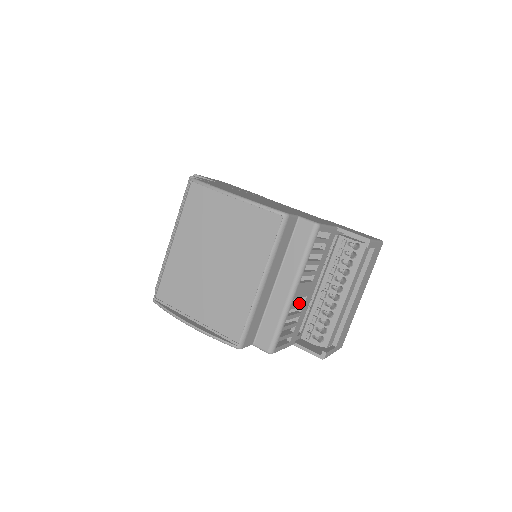
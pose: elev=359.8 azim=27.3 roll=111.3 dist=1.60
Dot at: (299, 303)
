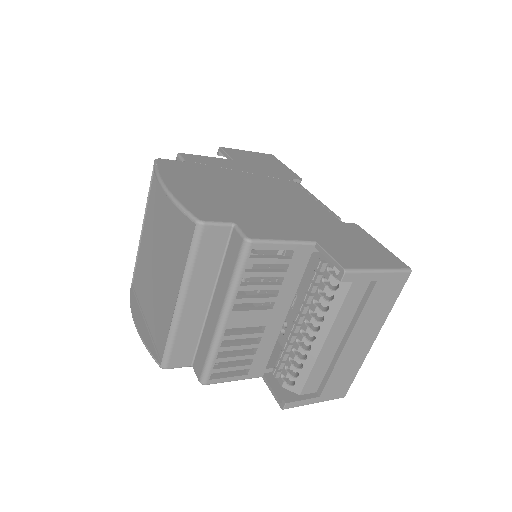
Dot at: (247, 333)
